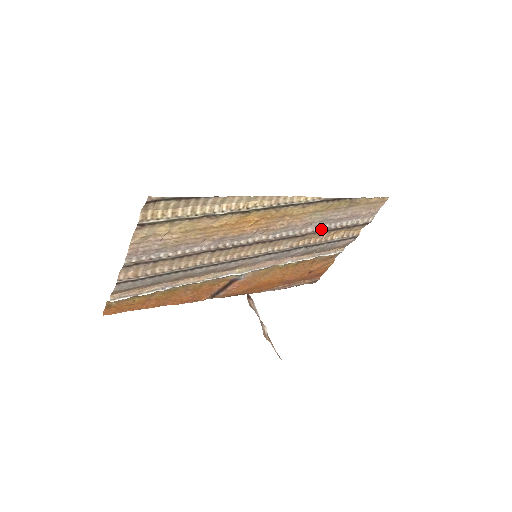
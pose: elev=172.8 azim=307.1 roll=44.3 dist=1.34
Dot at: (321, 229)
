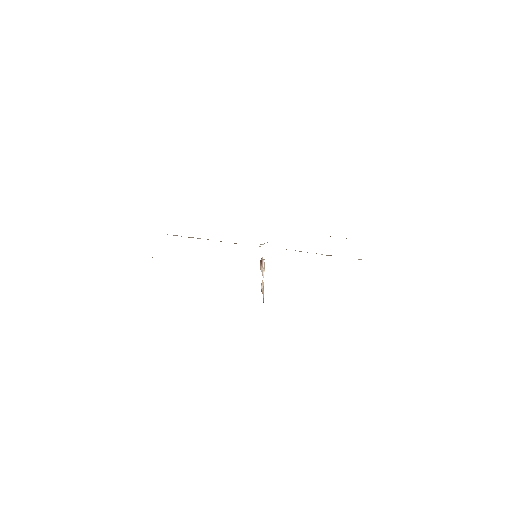
Dot at: occluded
